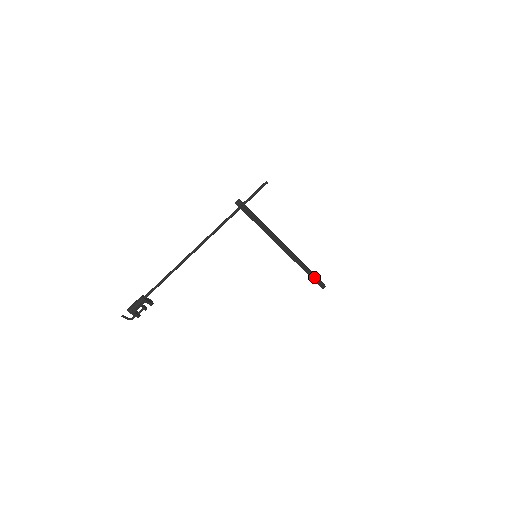
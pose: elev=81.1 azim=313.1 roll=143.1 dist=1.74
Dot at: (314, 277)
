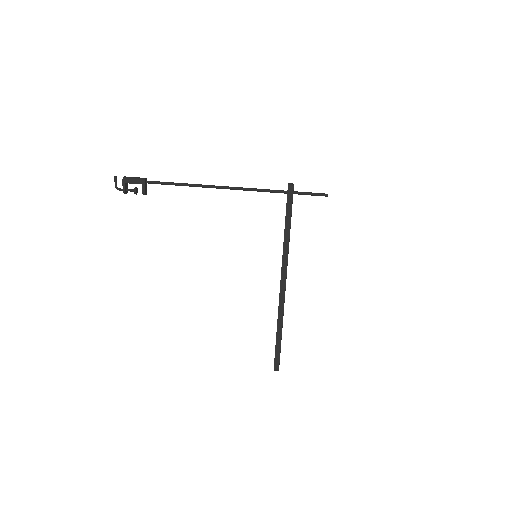
Dot at: (279, 344)
